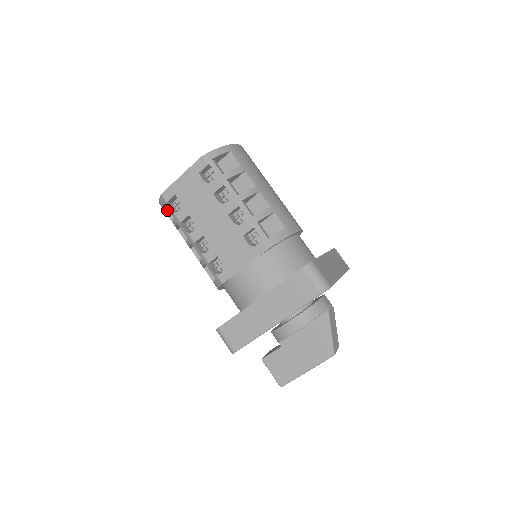
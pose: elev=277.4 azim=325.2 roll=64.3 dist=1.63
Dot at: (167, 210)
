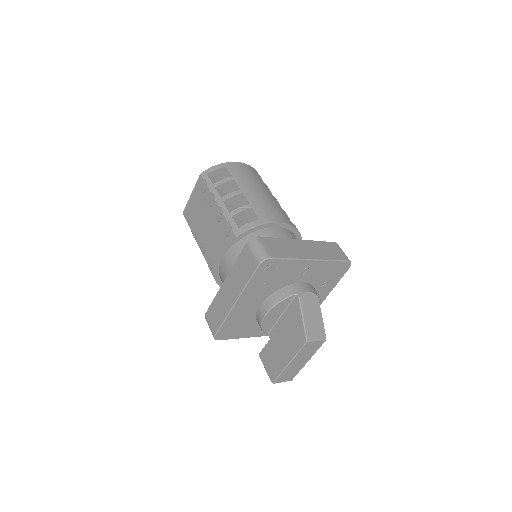
Dot at: occluded
